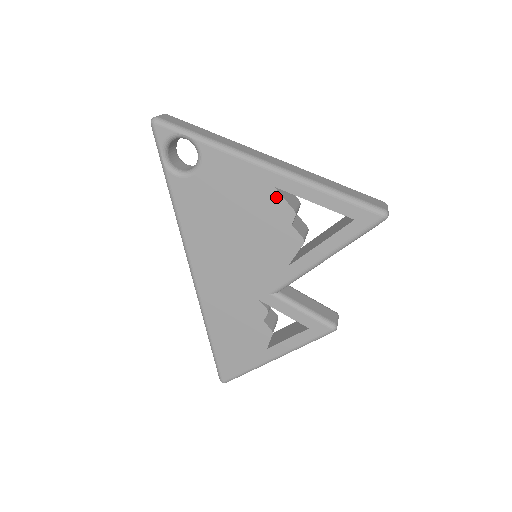
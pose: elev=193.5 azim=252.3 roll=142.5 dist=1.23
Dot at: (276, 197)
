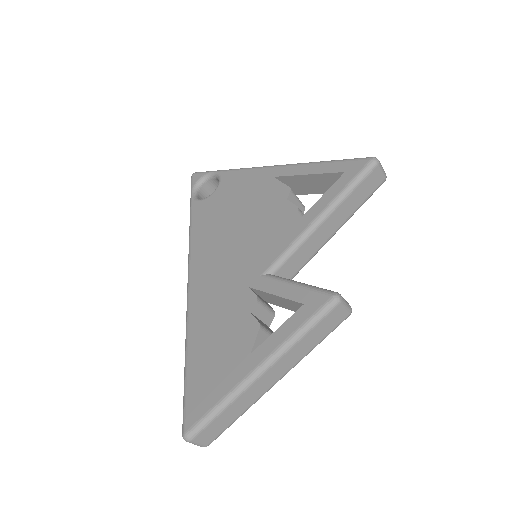
Dot at: (274, 184)
